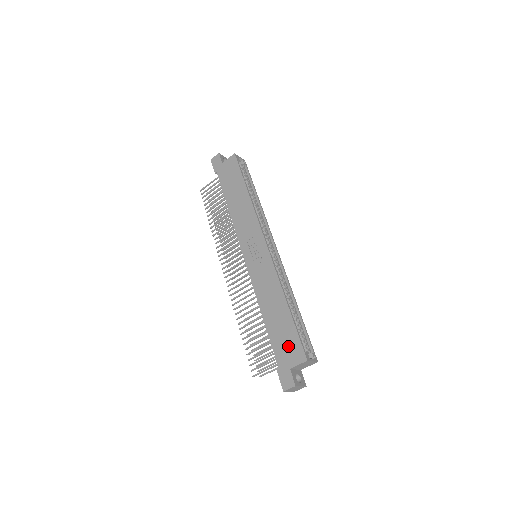
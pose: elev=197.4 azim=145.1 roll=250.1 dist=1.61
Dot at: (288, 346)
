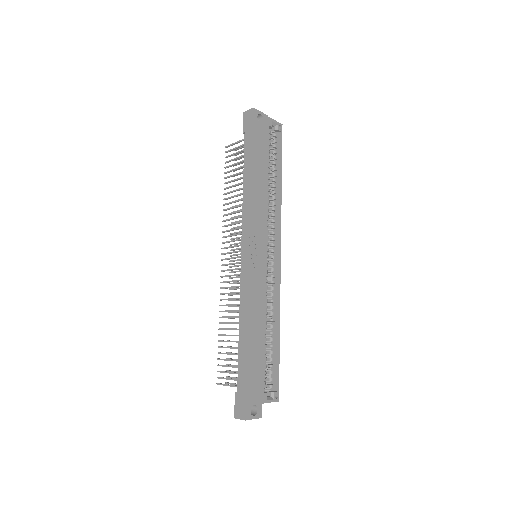
Dot at: (251, 377)
